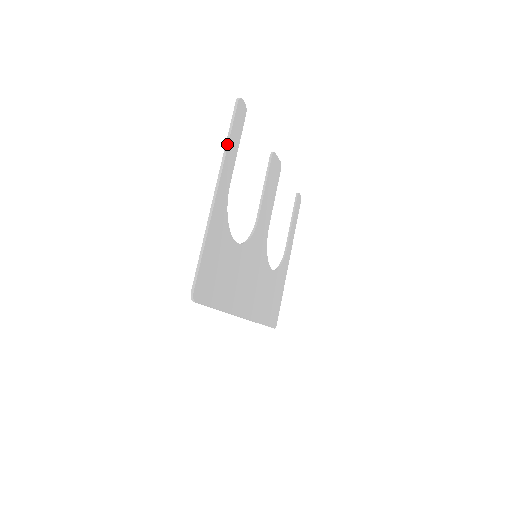
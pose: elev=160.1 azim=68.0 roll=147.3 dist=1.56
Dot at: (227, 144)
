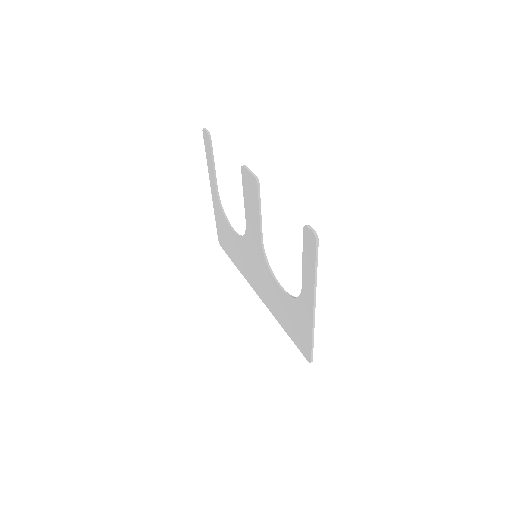
Dot at: (316, 276)
